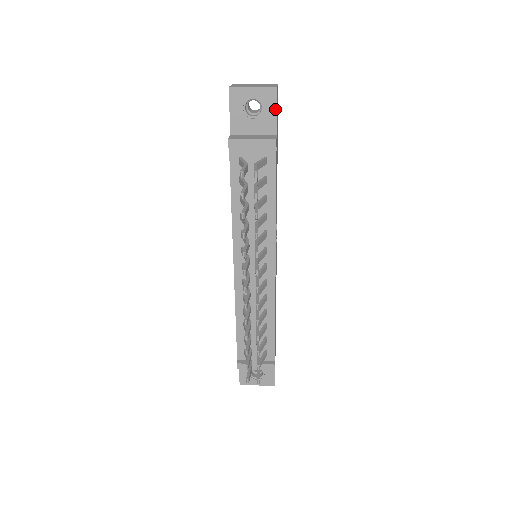
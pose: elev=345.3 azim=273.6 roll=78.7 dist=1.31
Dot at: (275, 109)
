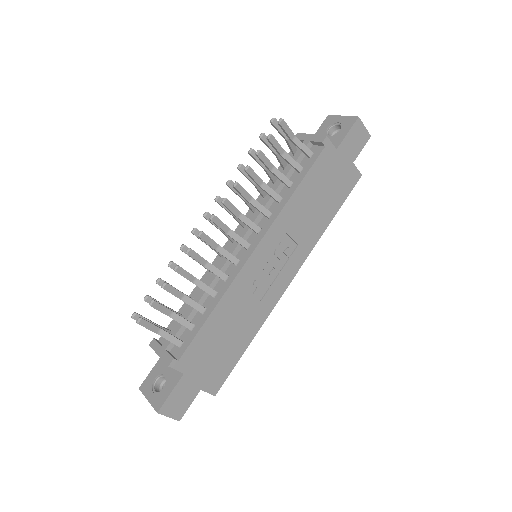
Dot at: (347, 131)
